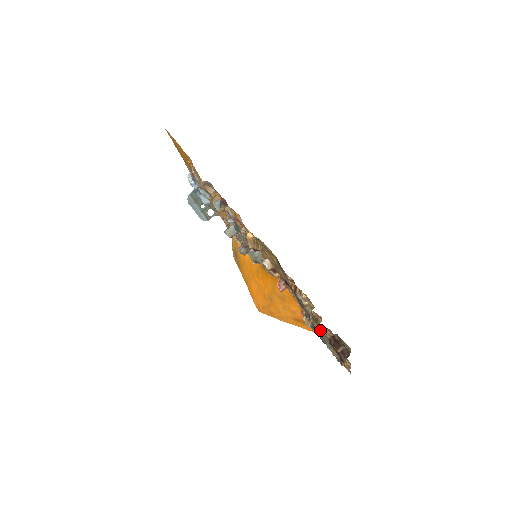
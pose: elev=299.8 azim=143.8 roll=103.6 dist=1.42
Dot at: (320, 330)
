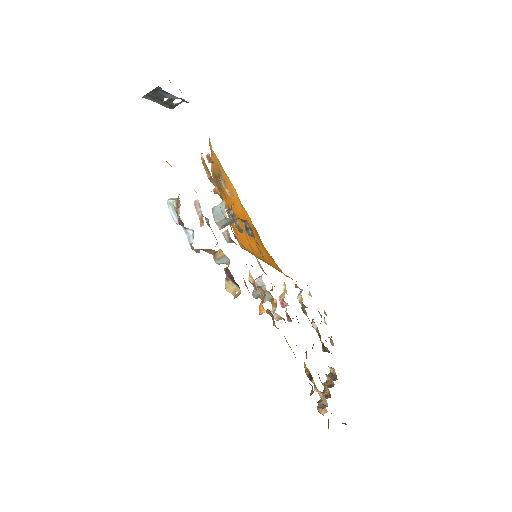
Dot at: occluded
